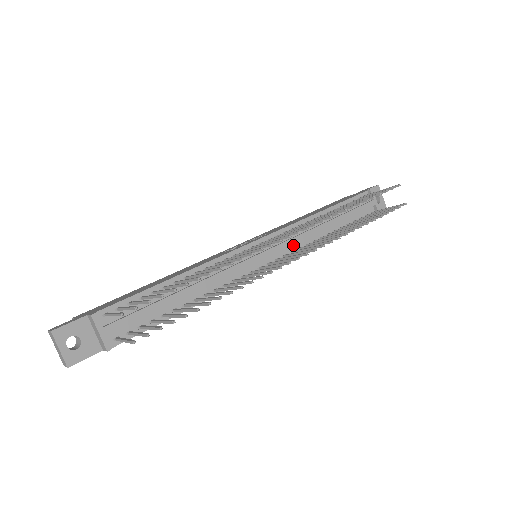
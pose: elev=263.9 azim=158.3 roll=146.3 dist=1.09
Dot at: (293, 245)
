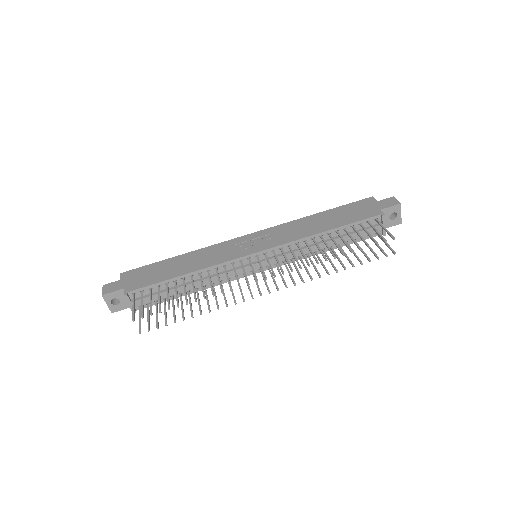
Dot at: (287, 257)
